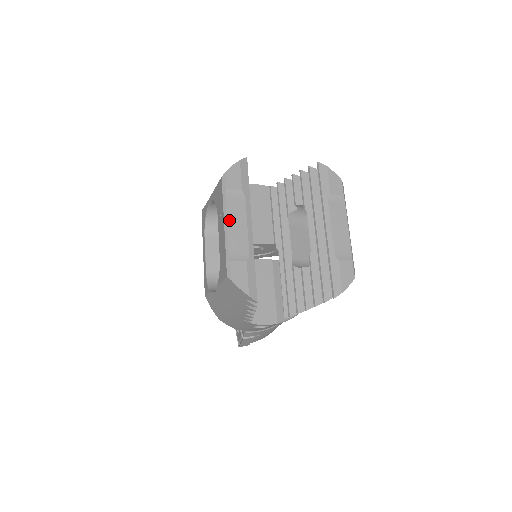
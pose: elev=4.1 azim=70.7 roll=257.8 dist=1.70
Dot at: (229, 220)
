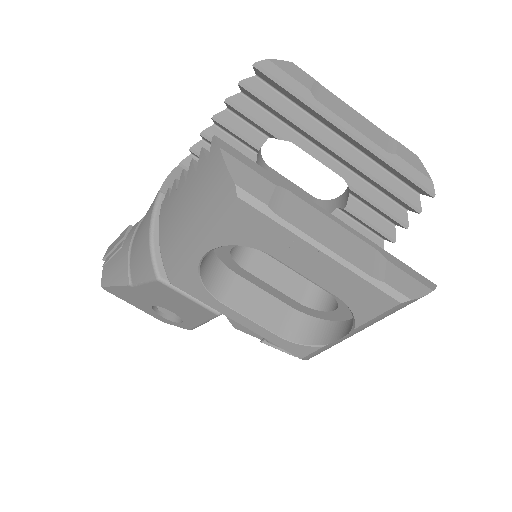
Dot at: (320, 239)
